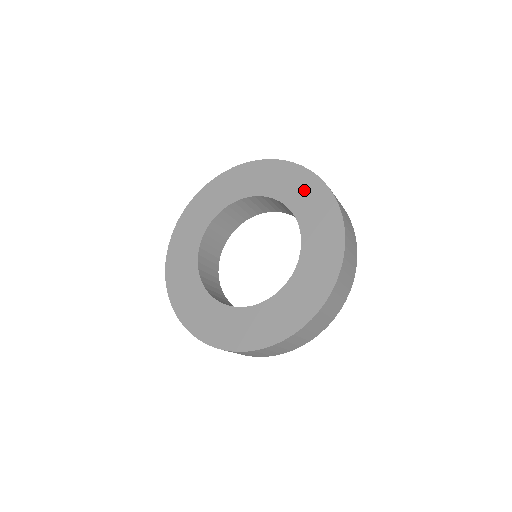
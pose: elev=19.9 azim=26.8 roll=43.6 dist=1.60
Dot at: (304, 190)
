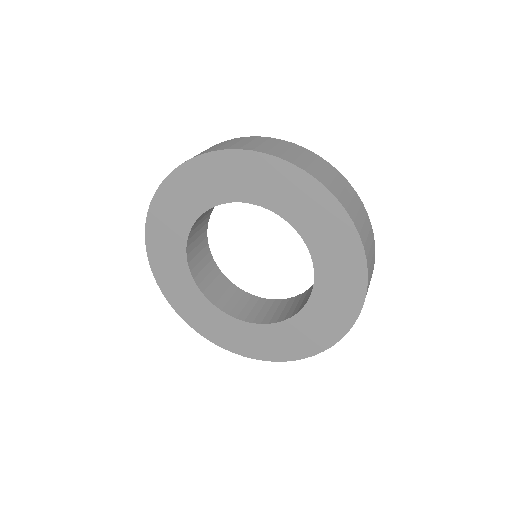
Dot at: (319, 216)
